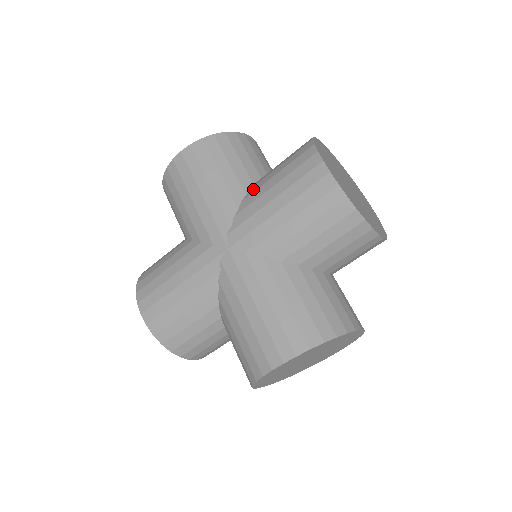
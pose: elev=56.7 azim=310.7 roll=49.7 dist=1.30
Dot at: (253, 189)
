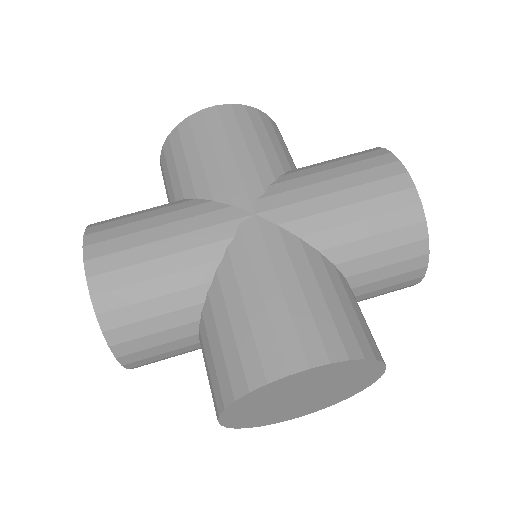
Dot at: (296, 170)
